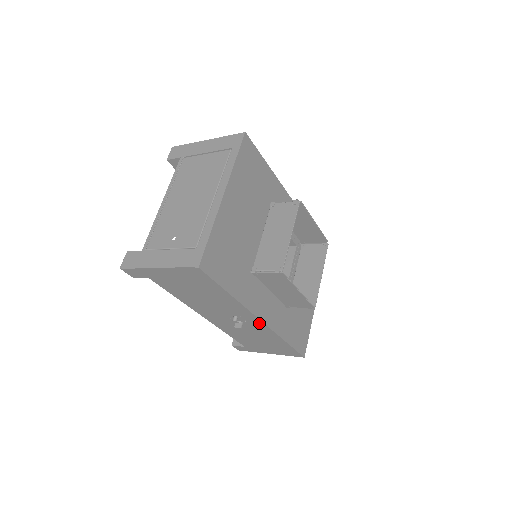
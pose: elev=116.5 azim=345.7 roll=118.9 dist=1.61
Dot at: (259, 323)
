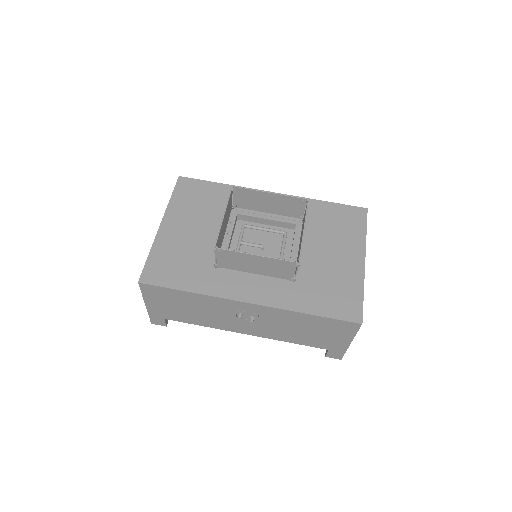
Dot at: (255, 307)
